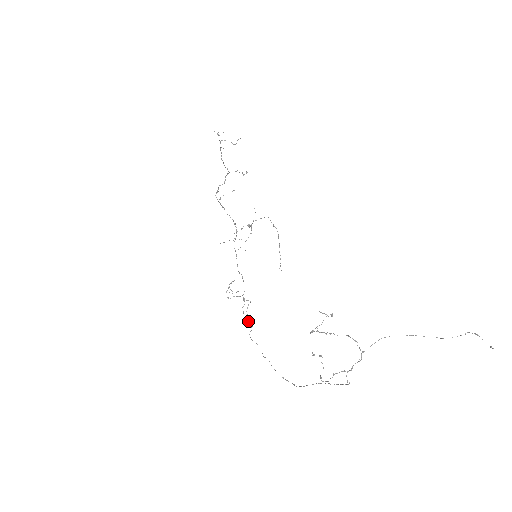
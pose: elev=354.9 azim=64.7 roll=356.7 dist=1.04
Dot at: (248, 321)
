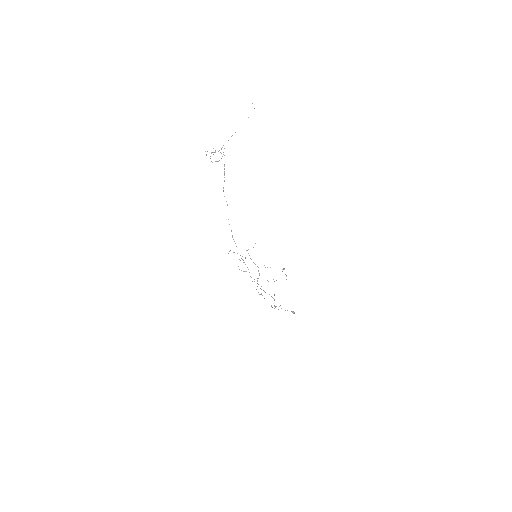
Dot at: occluded
